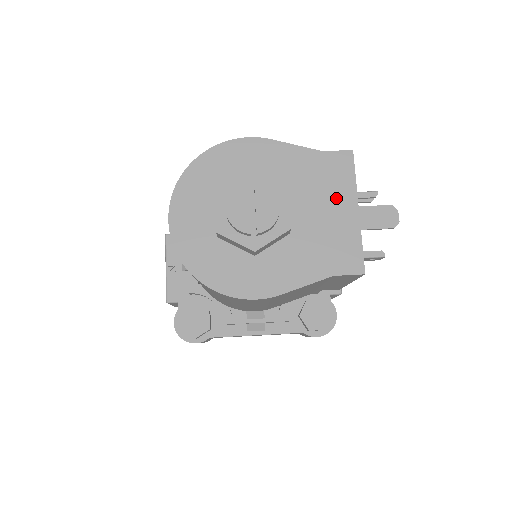
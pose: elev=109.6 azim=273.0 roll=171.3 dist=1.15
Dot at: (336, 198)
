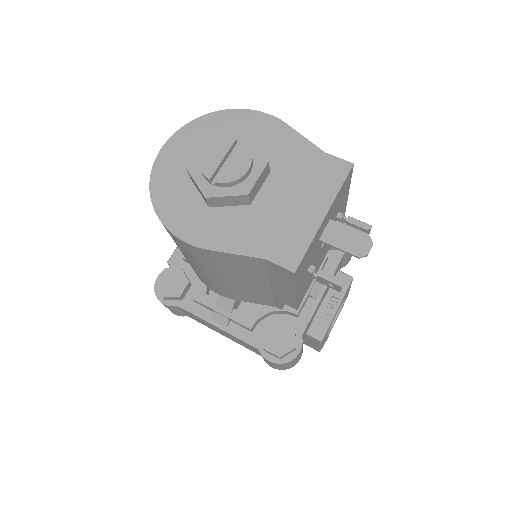
Dot at: (311, 196)
